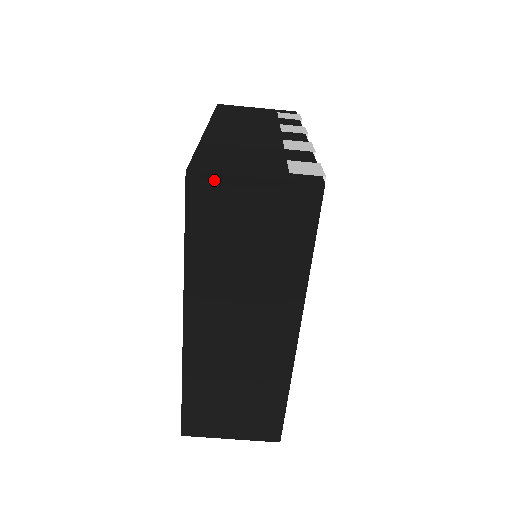
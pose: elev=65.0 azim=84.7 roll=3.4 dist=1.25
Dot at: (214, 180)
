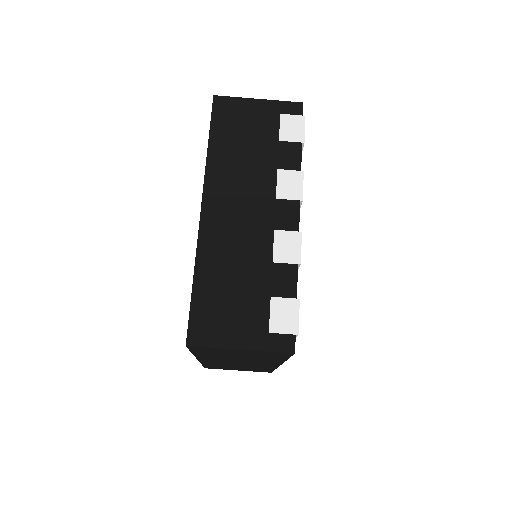
Dot at: (208, 348)
